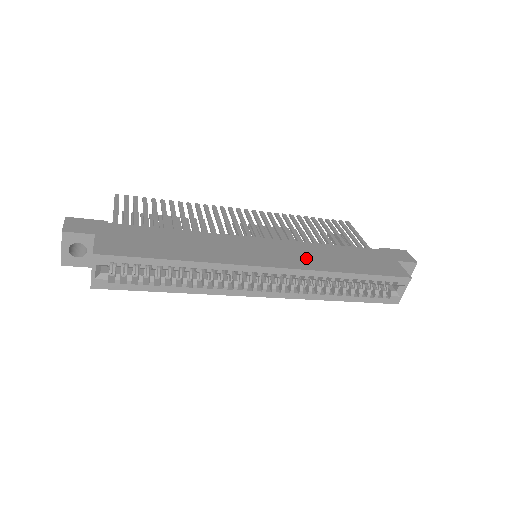
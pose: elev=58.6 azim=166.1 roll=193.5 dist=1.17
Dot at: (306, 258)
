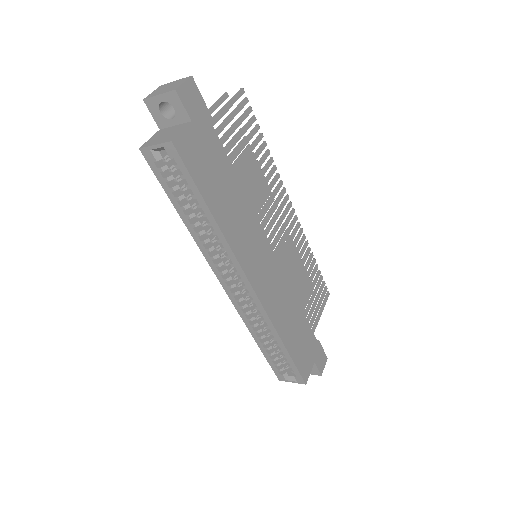
Dot at: (277, 302)
